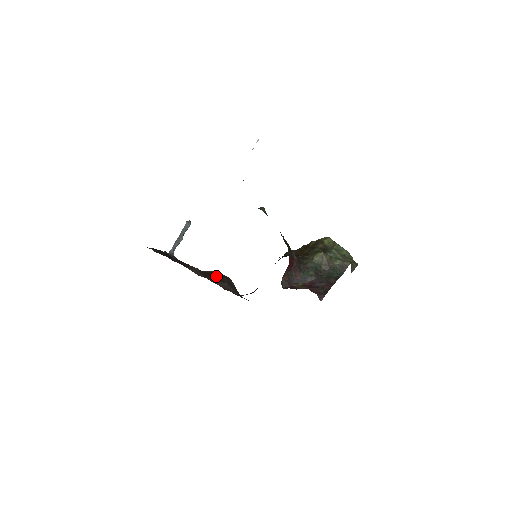
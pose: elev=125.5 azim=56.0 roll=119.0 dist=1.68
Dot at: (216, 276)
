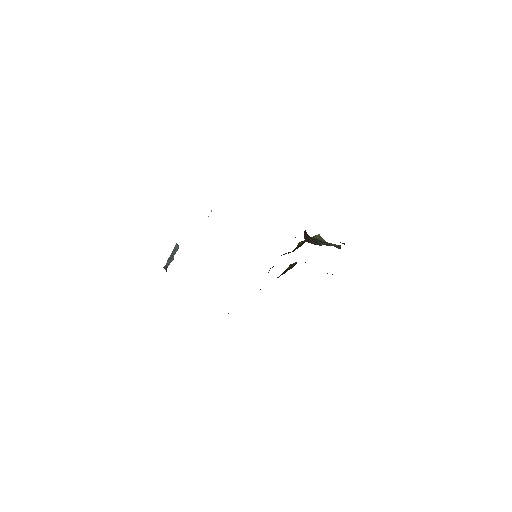
Dot at: occluded
